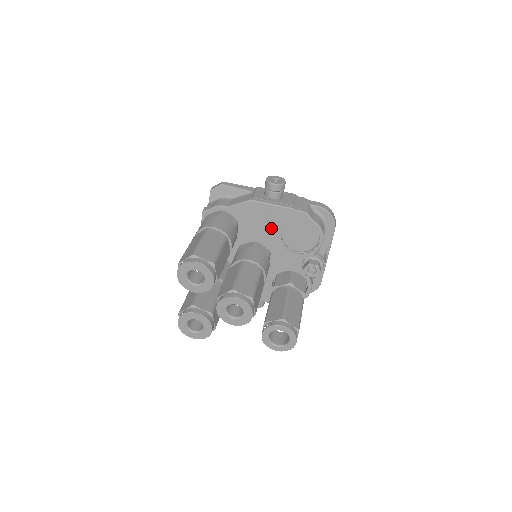
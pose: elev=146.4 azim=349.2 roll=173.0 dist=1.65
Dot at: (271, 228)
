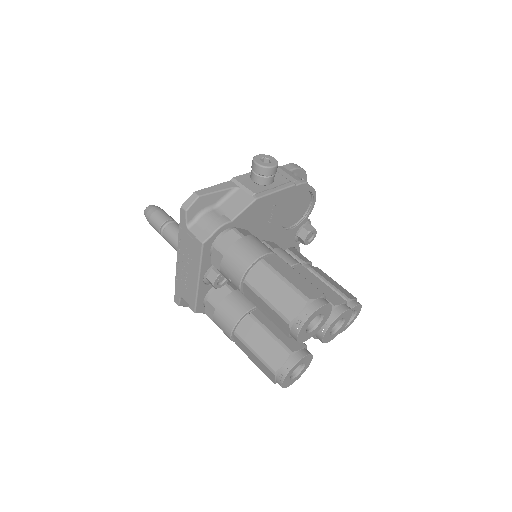
Dot at: (274, 217)
